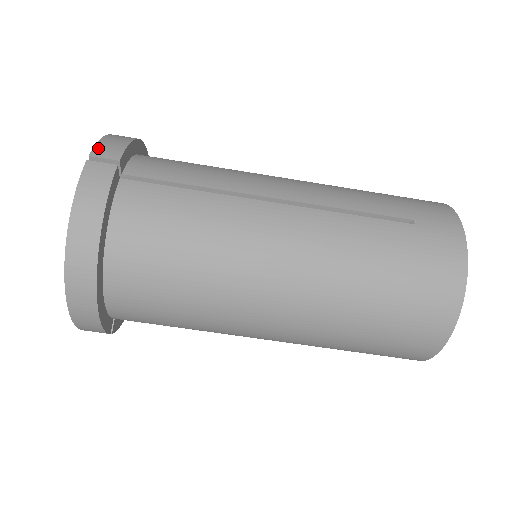
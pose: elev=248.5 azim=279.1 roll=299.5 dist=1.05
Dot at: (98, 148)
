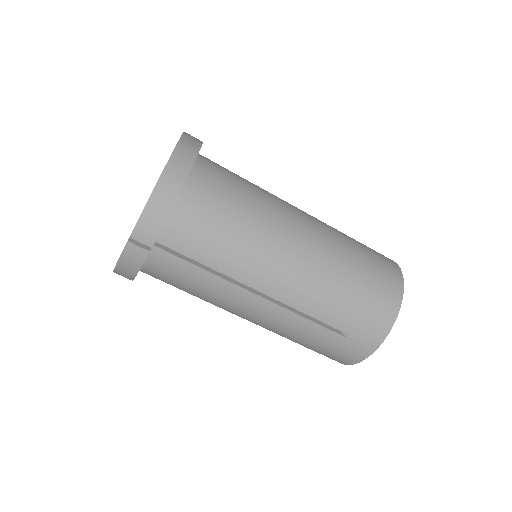
Dot at: occluded
